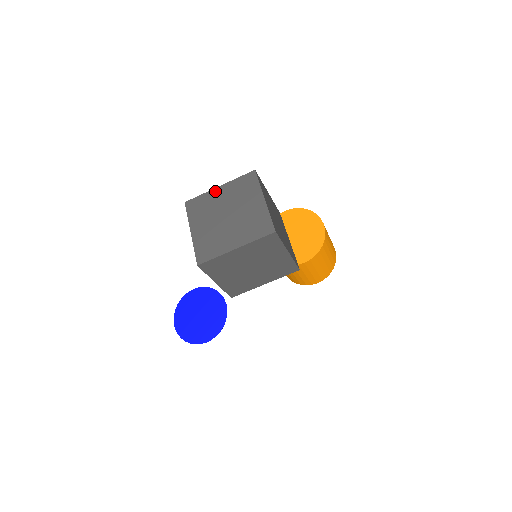
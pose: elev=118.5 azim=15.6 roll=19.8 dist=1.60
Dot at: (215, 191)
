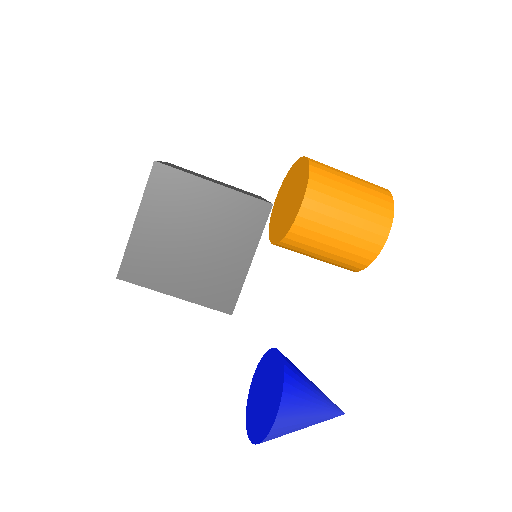
Dot at: occluded
